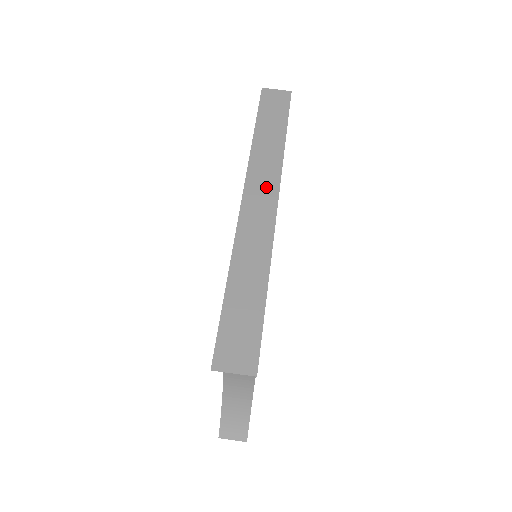
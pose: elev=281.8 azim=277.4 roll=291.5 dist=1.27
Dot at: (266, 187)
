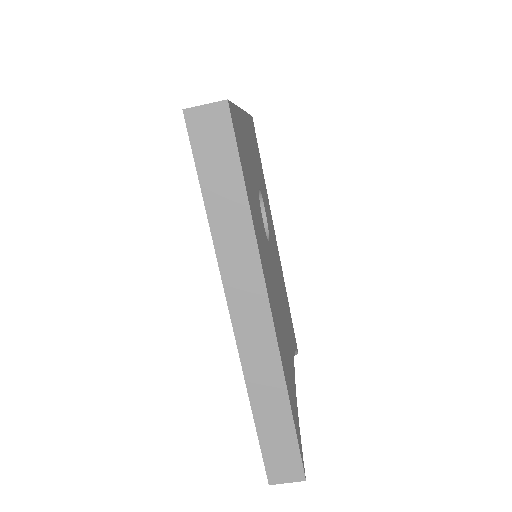
Dot at: (251, 294)
